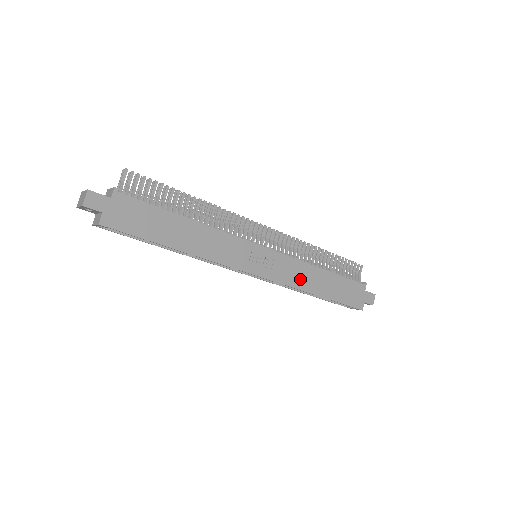
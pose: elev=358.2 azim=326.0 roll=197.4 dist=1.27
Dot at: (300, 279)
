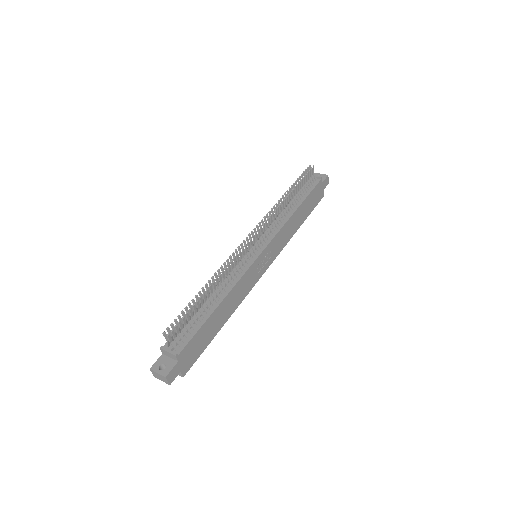
Dot at: (287, 235)
